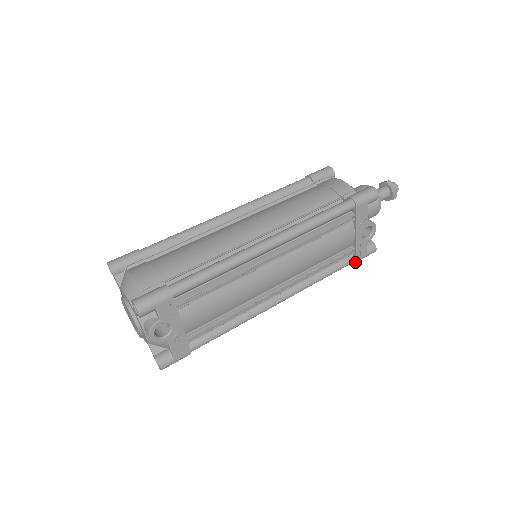
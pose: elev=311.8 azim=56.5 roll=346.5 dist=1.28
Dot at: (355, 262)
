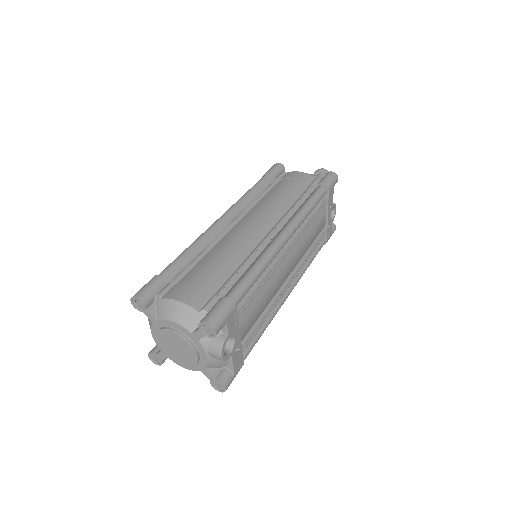
Dot at: occluded
